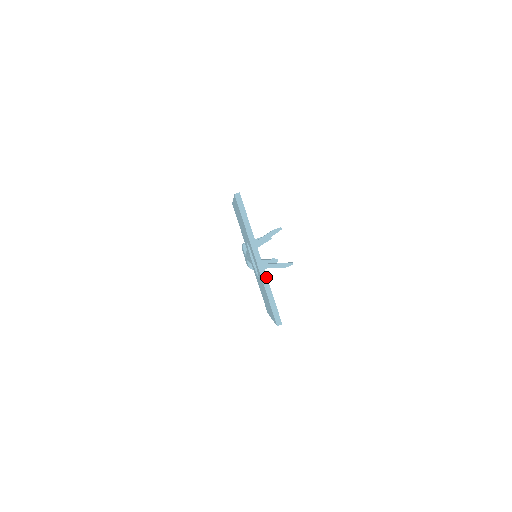
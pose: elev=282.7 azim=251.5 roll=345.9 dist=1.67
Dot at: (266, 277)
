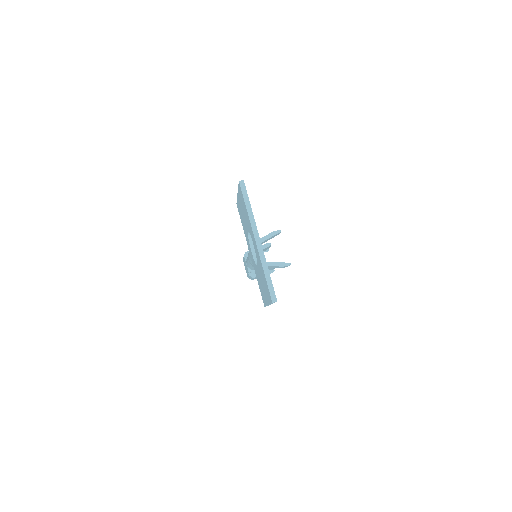
Dot at: (264, 256)
